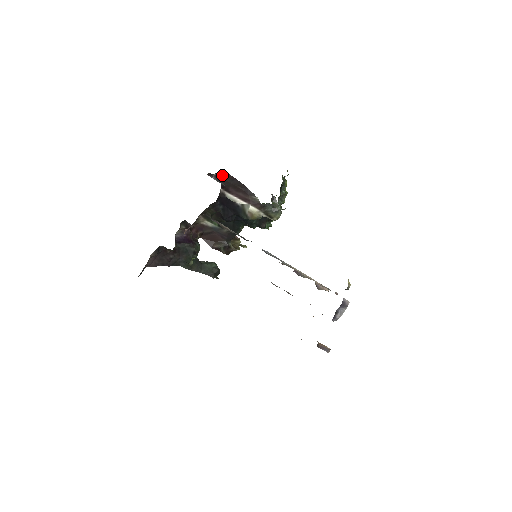
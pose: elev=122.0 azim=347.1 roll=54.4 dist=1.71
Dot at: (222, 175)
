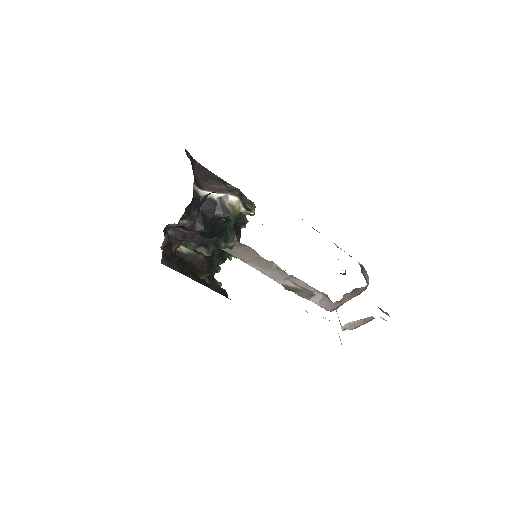
Dot at: (192, 163)
